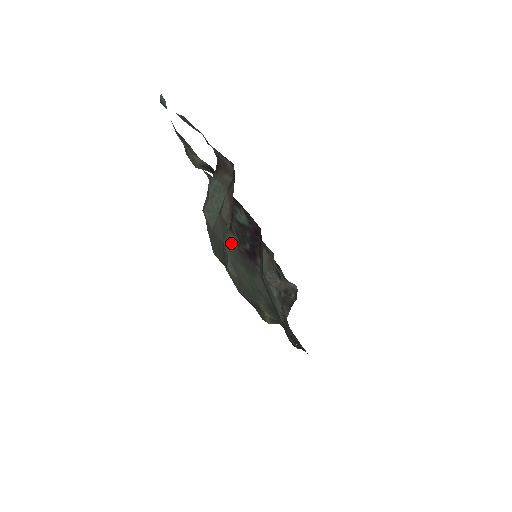
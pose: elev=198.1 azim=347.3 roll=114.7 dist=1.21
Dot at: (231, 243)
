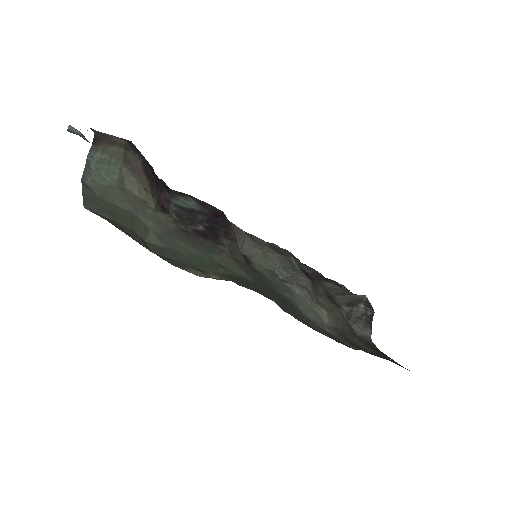
Dot at: (158, 220)
